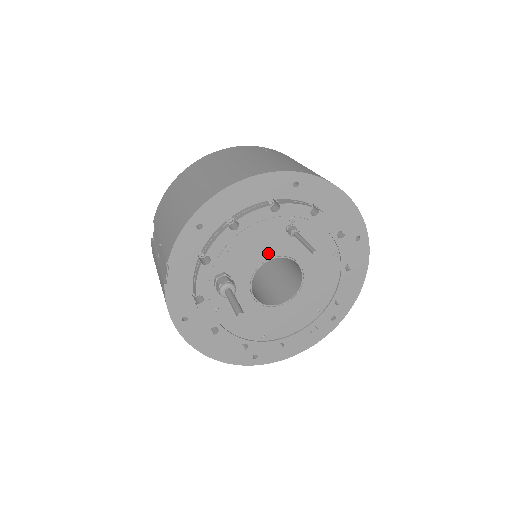
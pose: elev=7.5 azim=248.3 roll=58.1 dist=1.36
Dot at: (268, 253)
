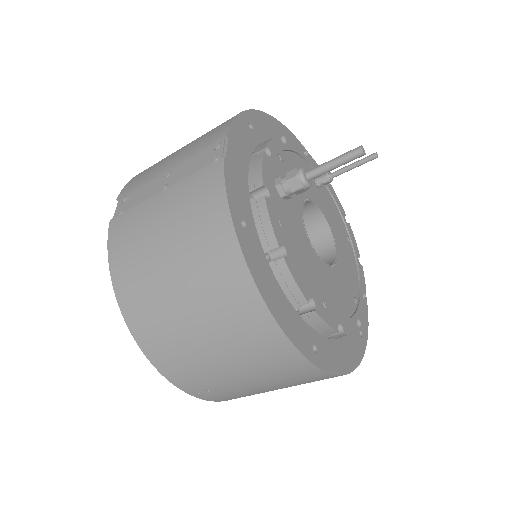
Dot at: (308, 193)
